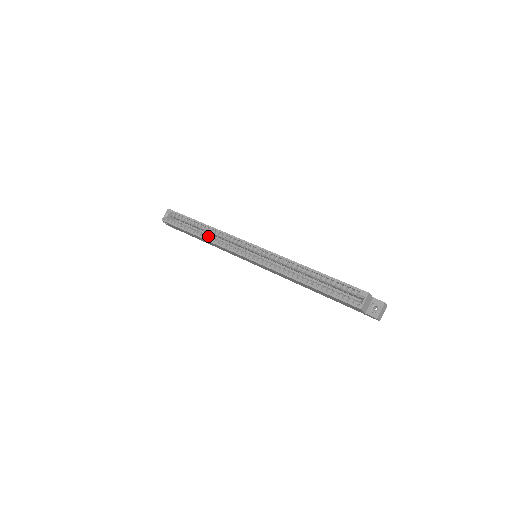
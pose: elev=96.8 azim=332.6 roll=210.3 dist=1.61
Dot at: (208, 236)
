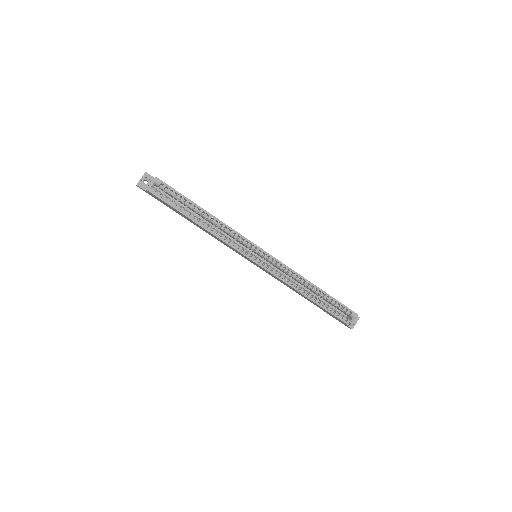
Dot at: (211, 227)
